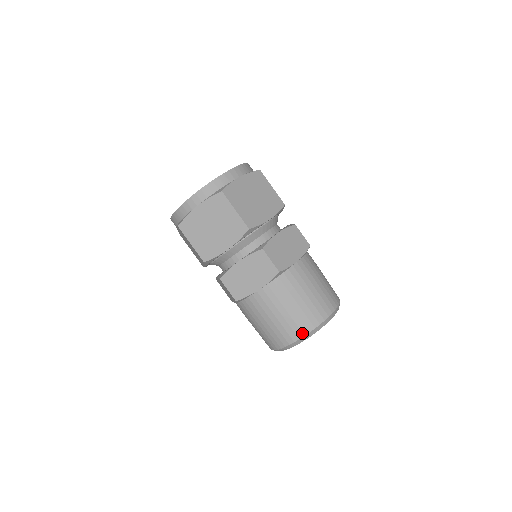
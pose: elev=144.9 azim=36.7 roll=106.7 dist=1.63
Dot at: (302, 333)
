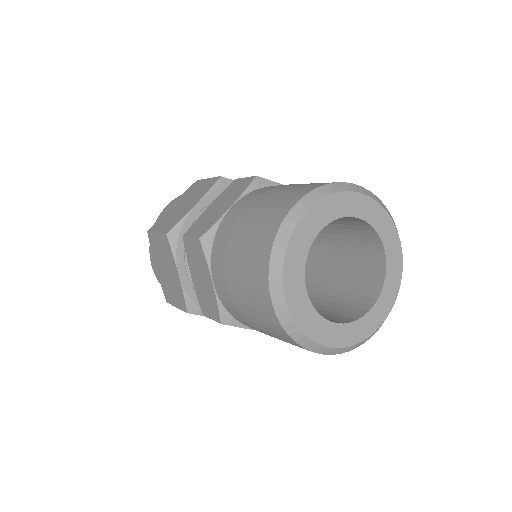
Dot at: (264, 280)
